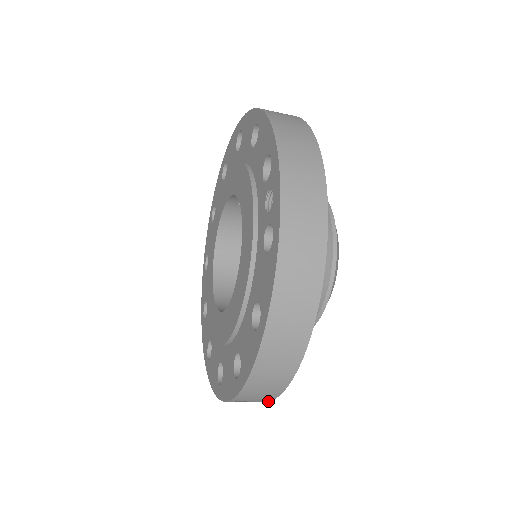
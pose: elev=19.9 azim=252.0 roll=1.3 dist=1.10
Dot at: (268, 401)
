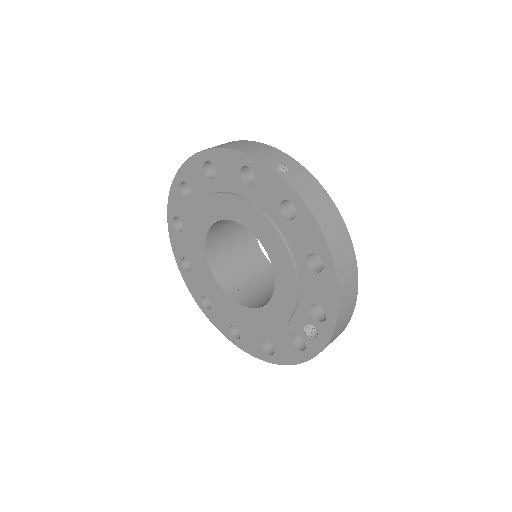
Dot at: occluded
